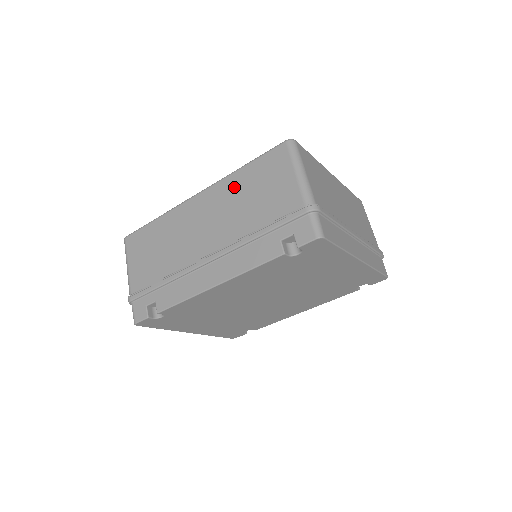
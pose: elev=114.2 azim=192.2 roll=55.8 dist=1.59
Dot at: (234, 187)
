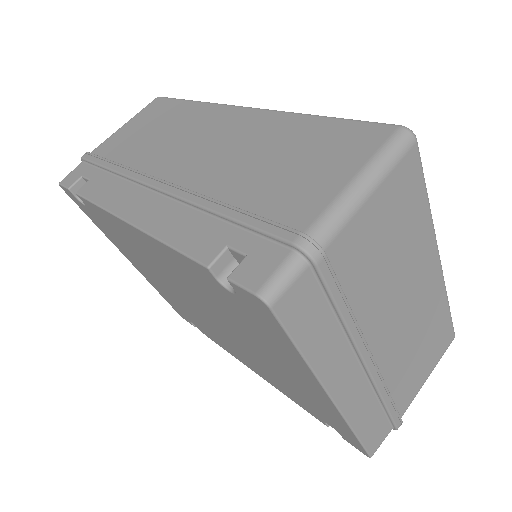
Dot at: (280, 131)
